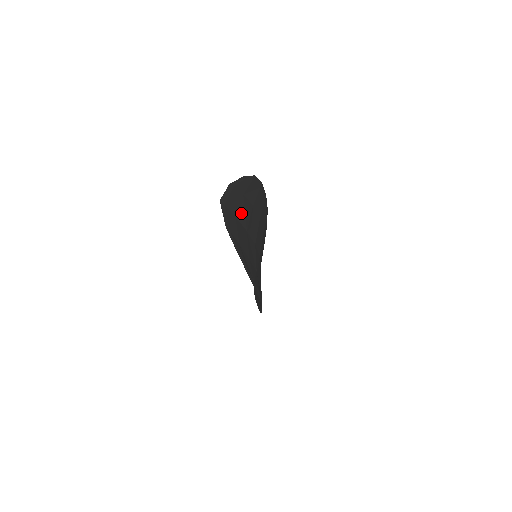
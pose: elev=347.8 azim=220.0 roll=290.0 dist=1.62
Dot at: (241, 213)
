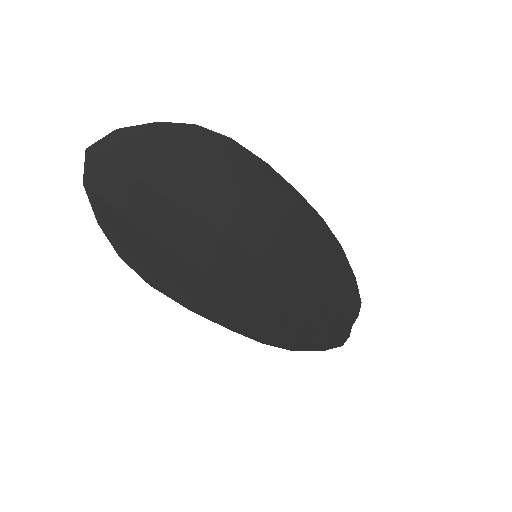
Dot at: (156, 175)
